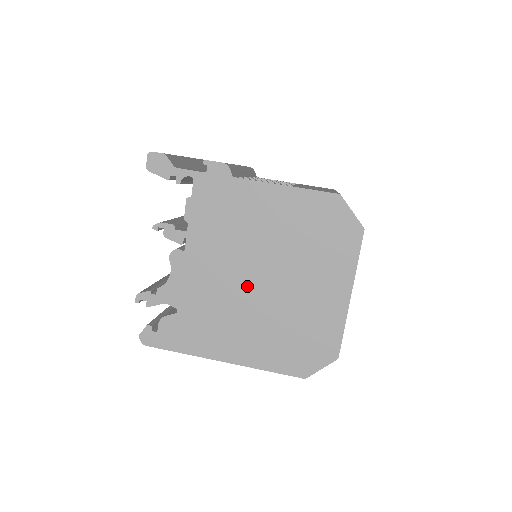
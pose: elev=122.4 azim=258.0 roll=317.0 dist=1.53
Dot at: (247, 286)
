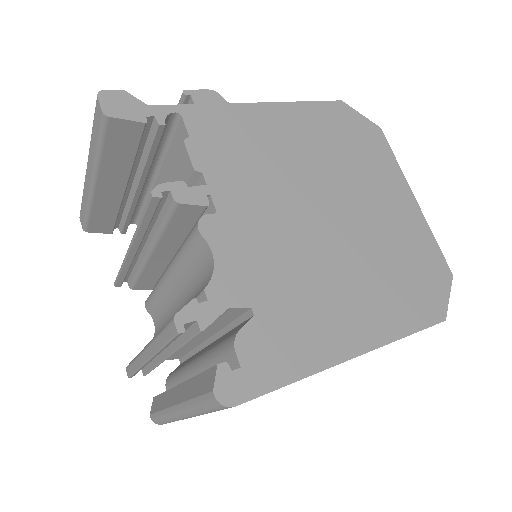
Dot at: (319, 230)
